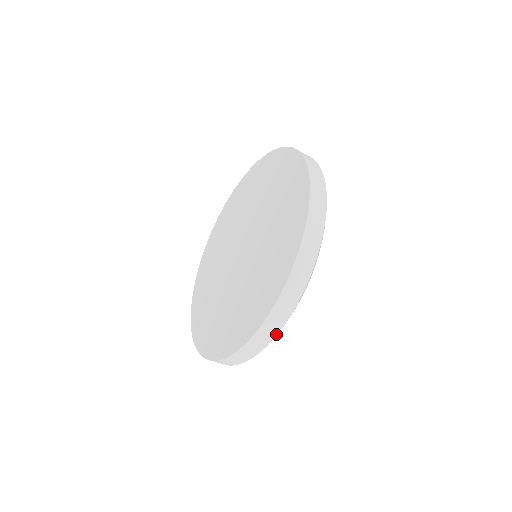
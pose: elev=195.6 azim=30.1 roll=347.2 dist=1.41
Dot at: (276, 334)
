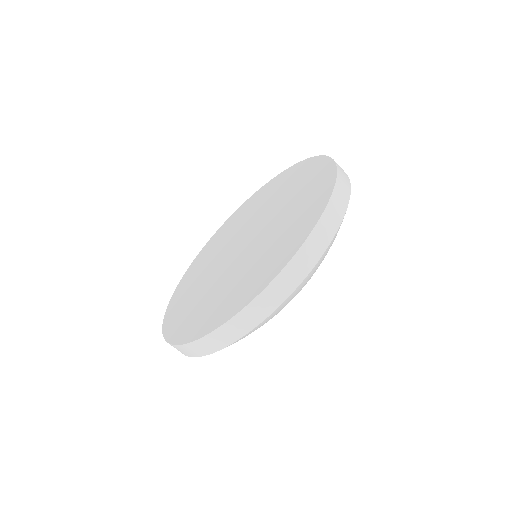
Dot at: (249, 331)
